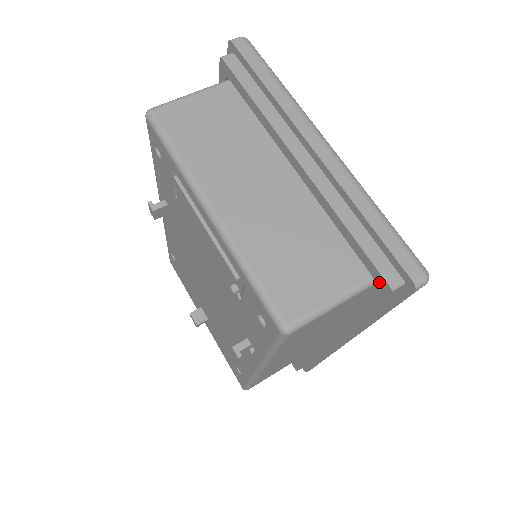
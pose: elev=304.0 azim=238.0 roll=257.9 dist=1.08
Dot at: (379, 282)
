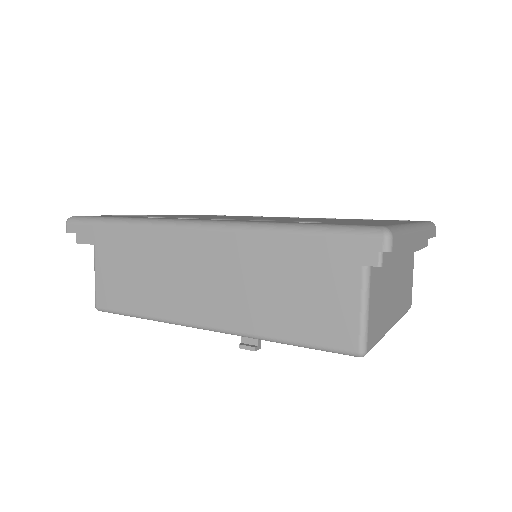
Dot at: occluded
